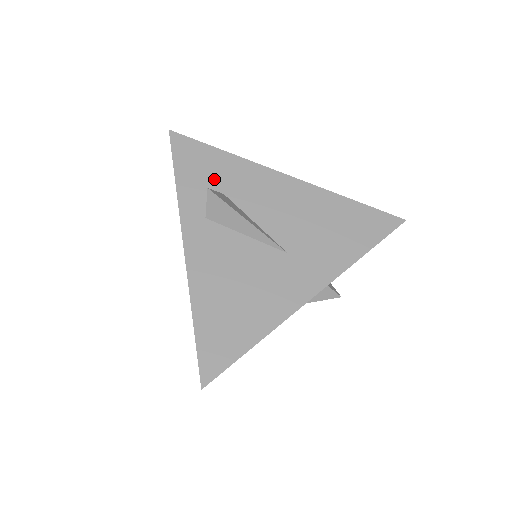
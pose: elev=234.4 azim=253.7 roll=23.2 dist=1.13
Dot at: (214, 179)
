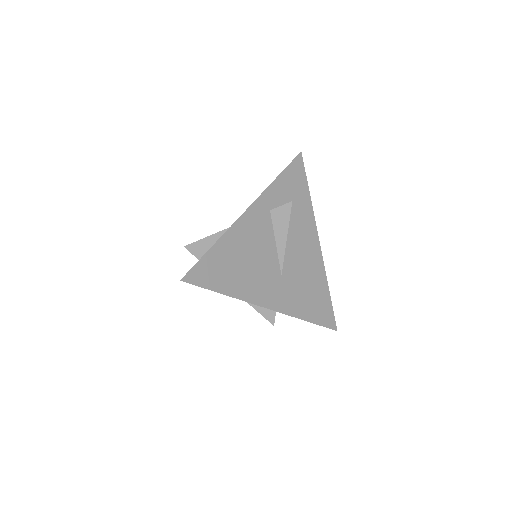
Dot at: (293, 200)
